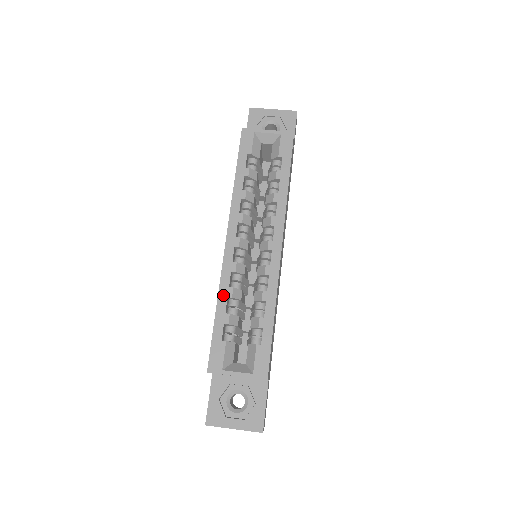
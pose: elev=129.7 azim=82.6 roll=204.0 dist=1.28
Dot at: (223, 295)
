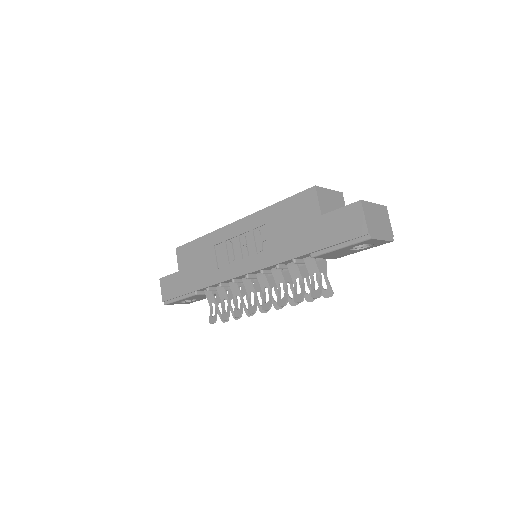
Dot at: (269, 208)
